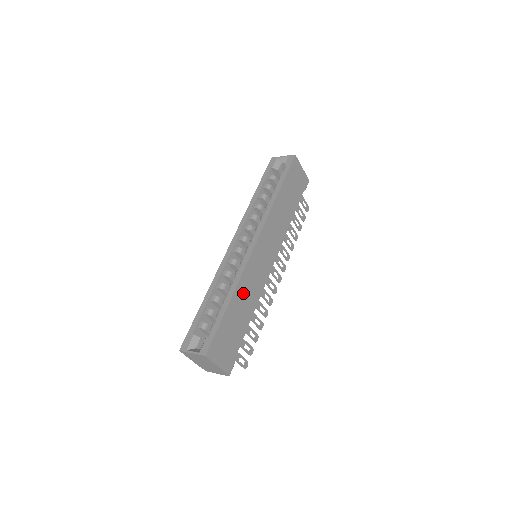
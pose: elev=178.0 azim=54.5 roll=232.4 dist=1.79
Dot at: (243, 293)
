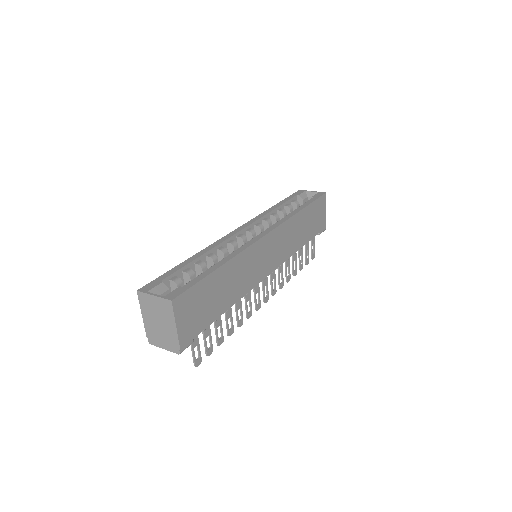
Dot at: (235, 272)
